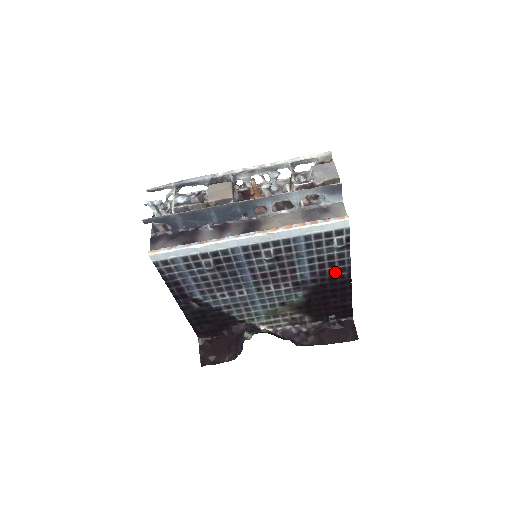
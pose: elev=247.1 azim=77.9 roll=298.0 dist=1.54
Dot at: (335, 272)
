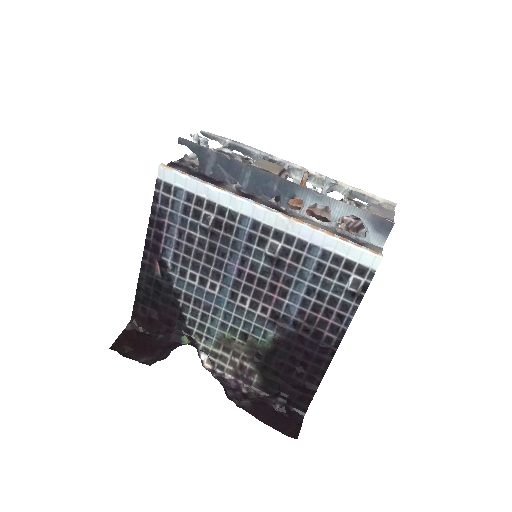
Dot at: (325, 328)
